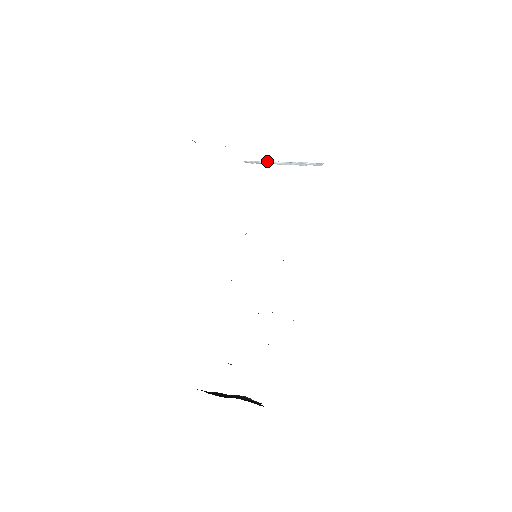
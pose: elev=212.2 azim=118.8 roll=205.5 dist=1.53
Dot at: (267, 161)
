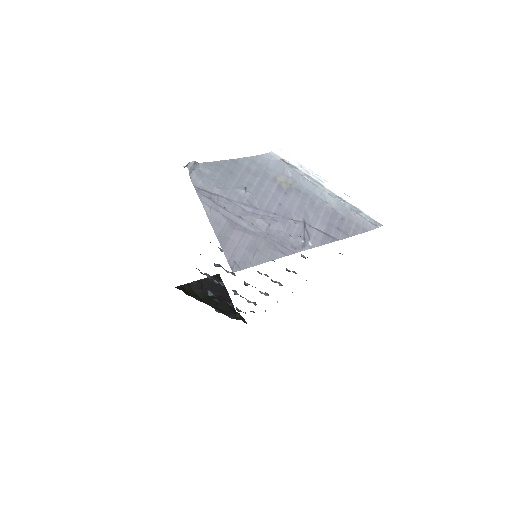
Dot at: (308, 172)
